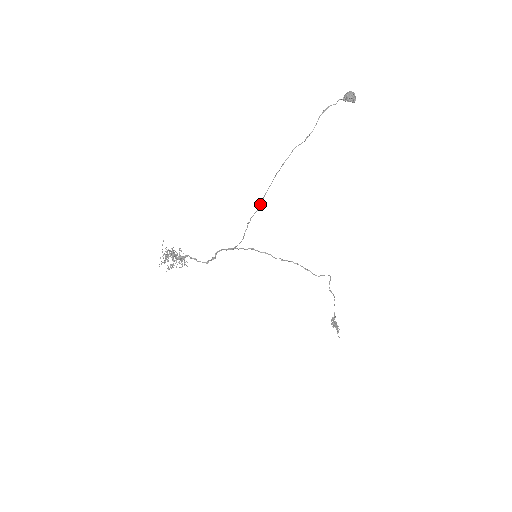
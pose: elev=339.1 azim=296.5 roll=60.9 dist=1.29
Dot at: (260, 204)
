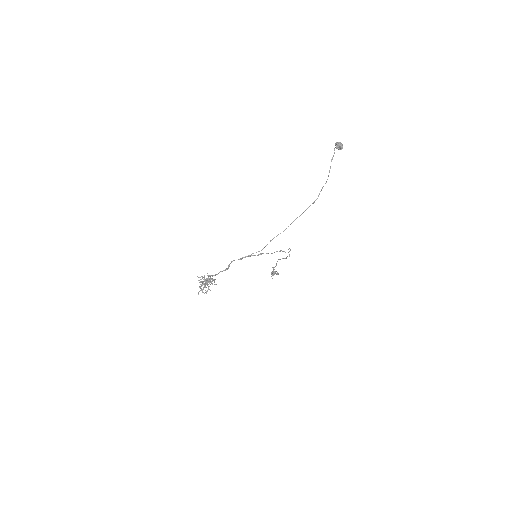
Dot at: (286, 228)
